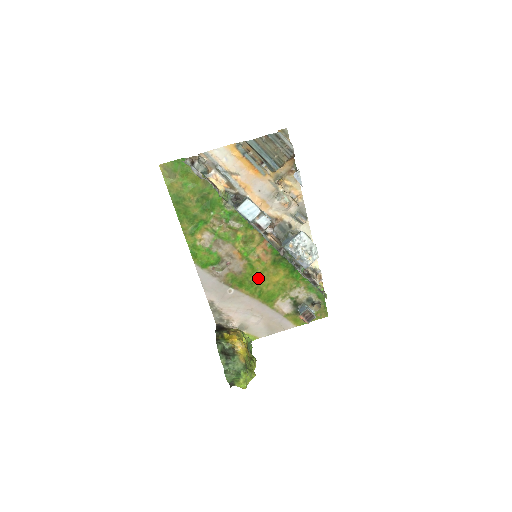
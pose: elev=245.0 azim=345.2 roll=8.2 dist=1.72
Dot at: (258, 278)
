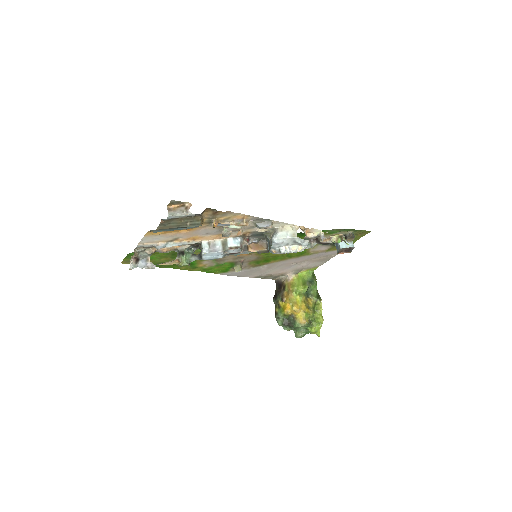
Dot at: occluded
